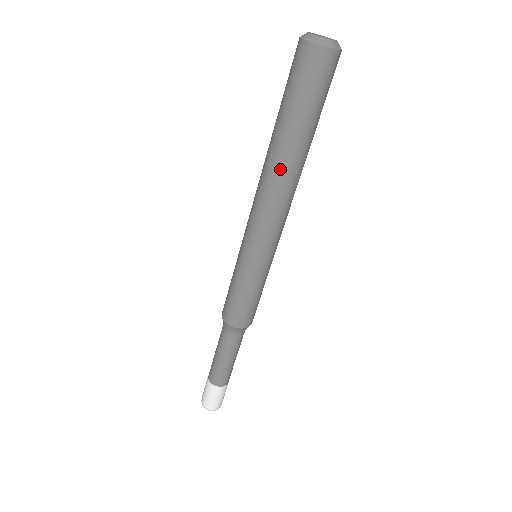
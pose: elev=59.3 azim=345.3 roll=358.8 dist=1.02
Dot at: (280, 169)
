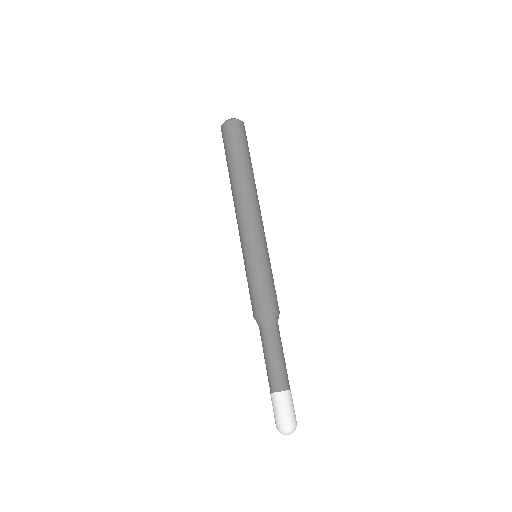
Dot at: (243, 184)
